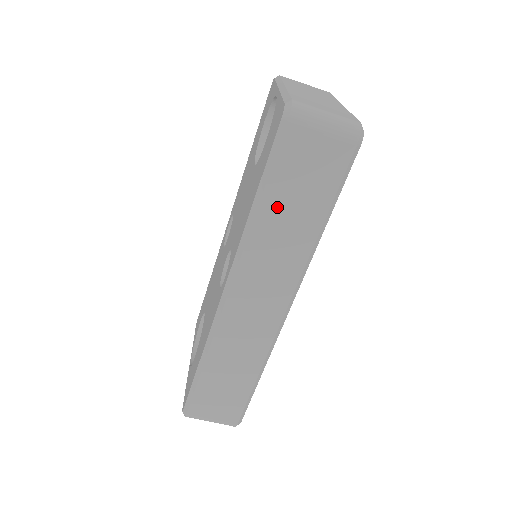
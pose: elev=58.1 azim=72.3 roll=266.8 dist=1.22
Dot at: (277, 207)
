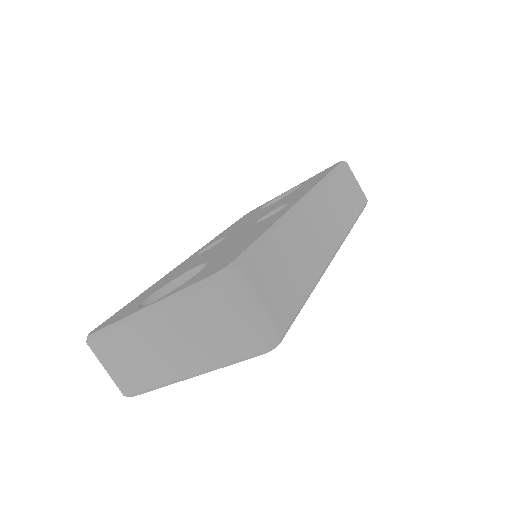
Dot at: (340, 186)
